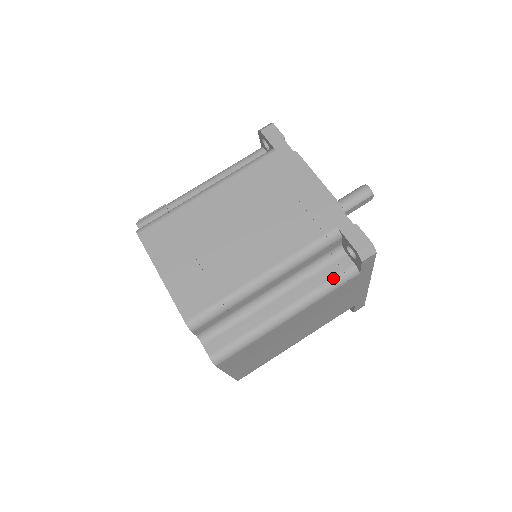
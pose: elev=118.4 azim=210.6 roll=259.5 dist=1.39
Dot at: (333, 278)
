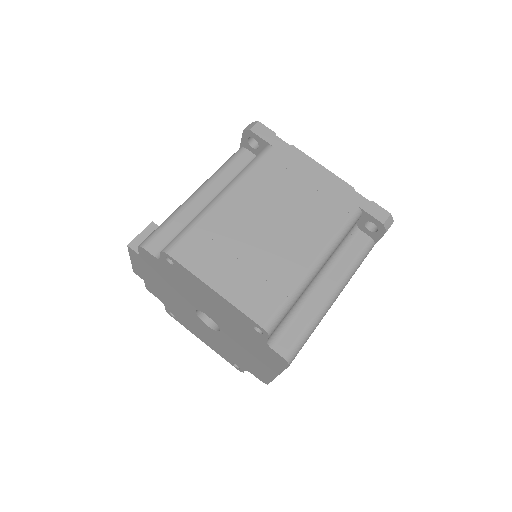
Dot at: (359, 254)
